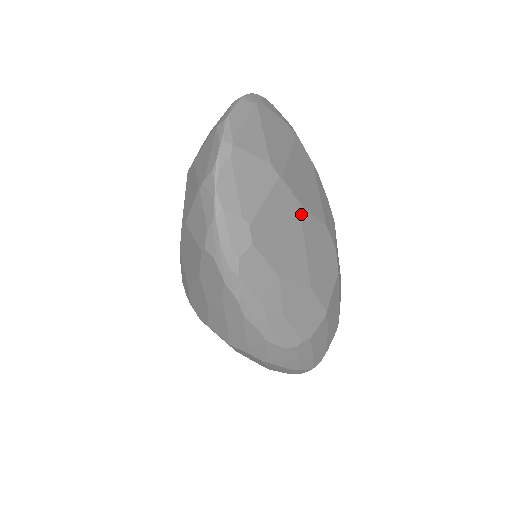
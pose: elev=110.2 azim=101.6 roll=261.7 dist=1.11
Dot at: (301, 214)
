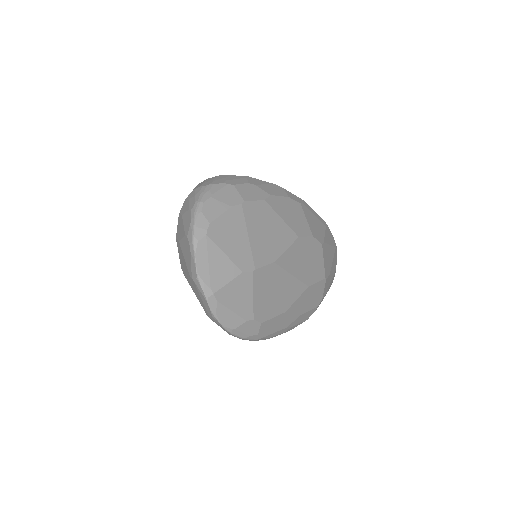
Dot at: (279, 265)
